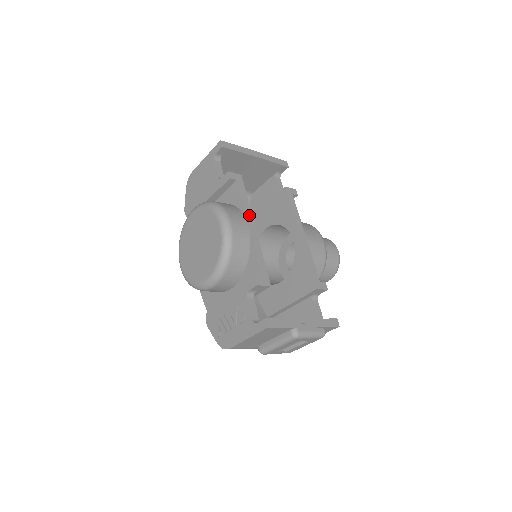
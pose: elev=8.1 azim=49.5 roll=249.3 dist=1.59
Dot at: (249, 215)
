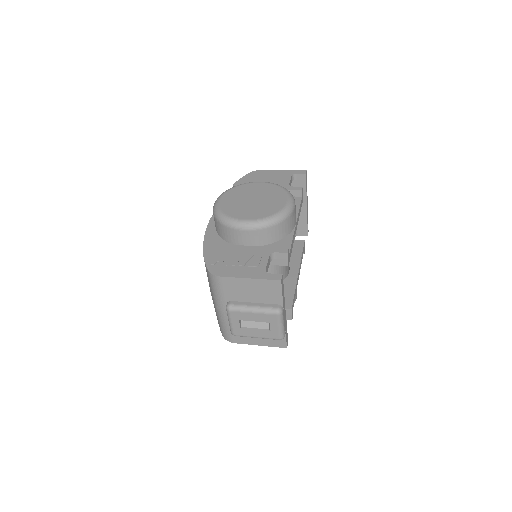
Dot at: (298, 219)
